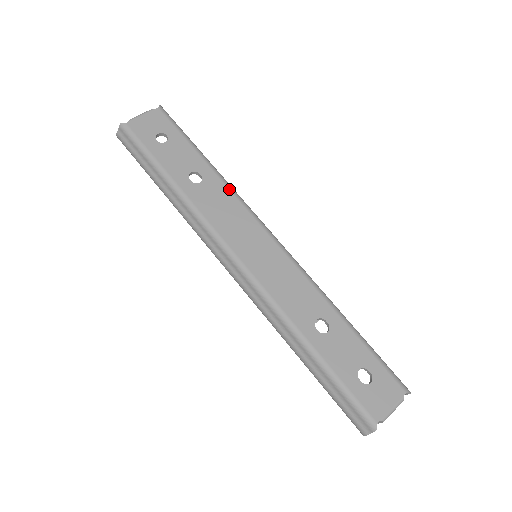
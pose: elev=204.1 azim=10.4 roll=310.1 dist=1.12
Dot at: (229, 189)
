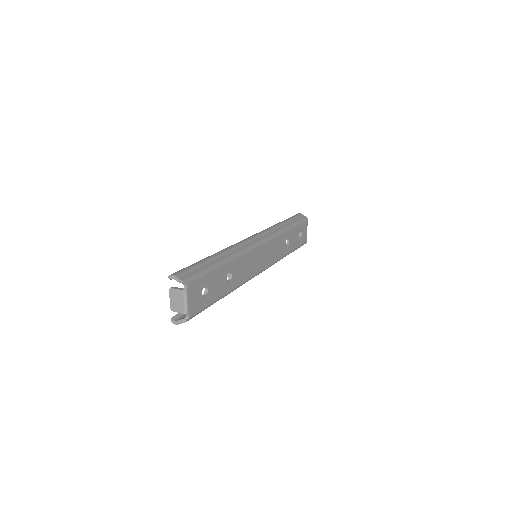
Dot at: (240, 257)
